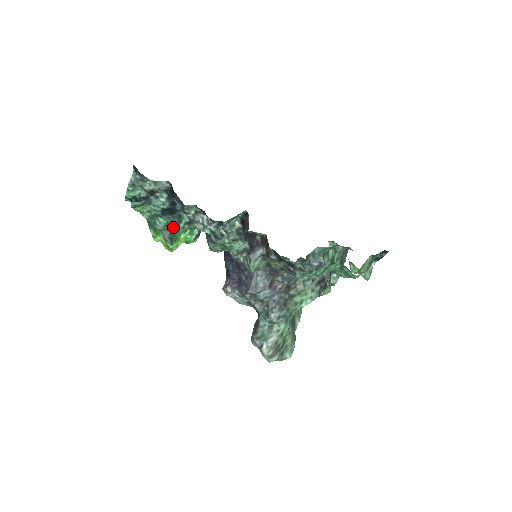
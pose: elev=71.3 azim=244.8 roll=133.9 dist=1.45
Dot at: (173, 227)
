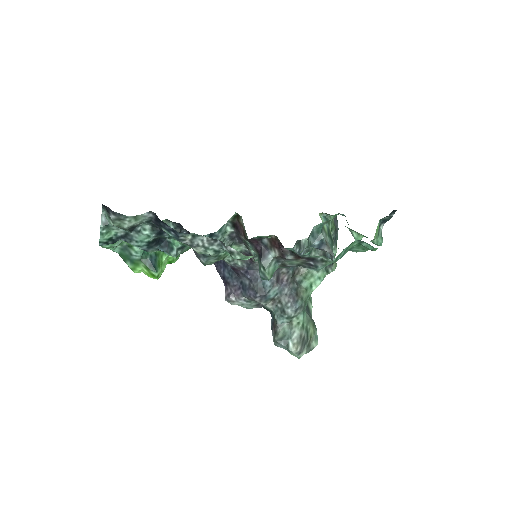
Dot at: (152, 252)
